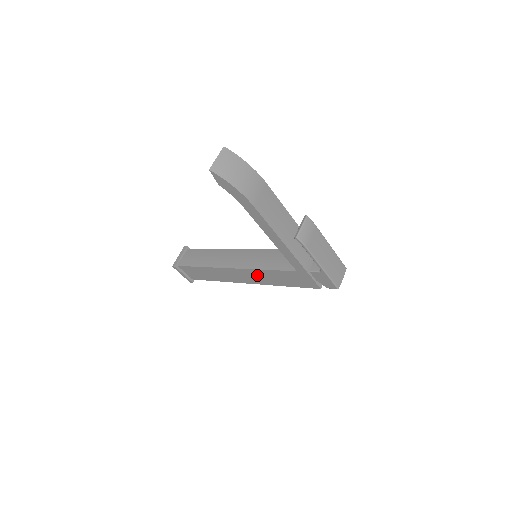
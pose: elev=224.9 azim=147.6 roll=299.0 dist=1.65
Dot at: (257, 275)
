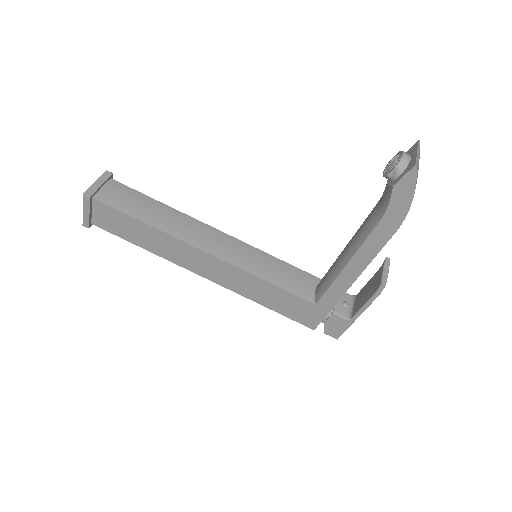
Dot at: (240, 278)
